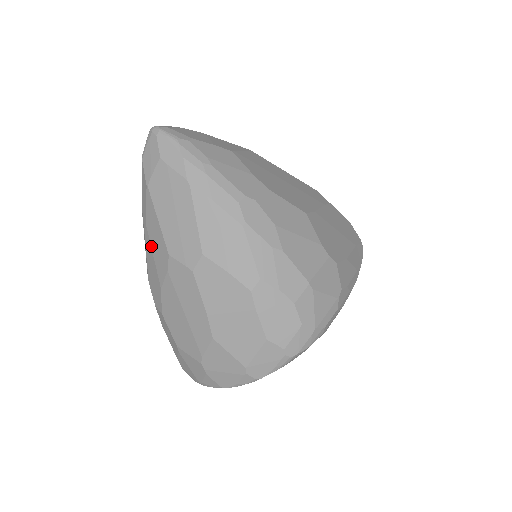
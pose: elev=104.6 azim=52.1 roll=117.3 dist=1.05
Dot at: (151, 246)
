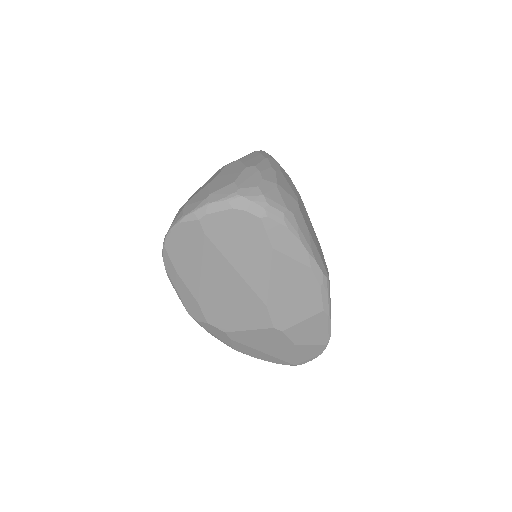
Dot at: occluded
